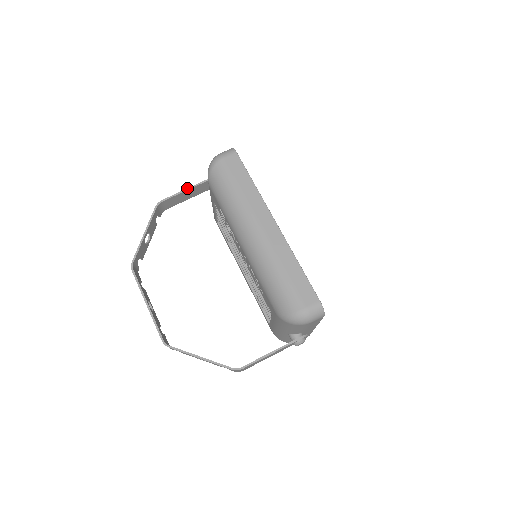
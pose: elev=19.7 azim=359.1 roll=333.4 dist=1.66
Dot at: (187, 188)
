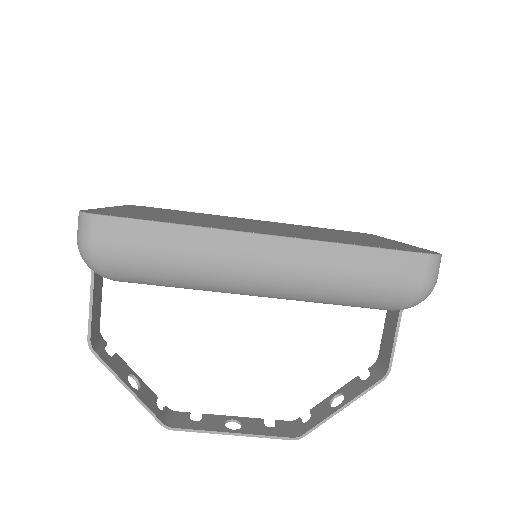
Dot at: occluded
